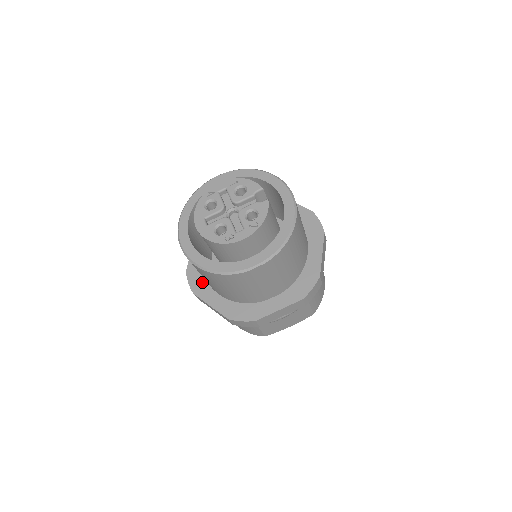
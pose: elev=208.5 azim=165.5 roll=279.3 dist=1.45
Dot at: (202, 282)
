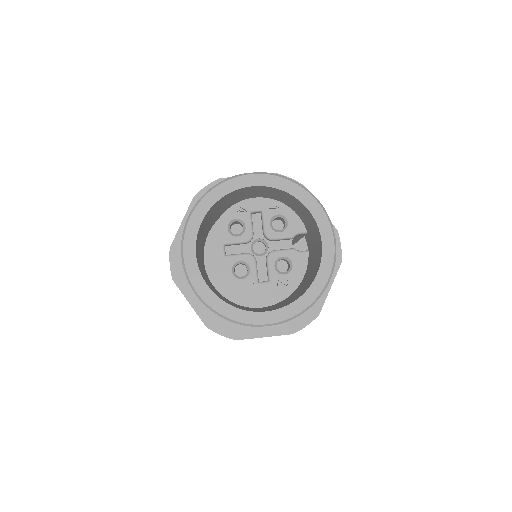
Dot at: occluded
